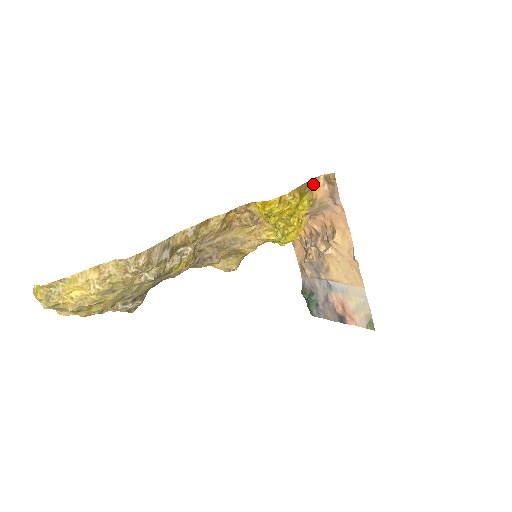
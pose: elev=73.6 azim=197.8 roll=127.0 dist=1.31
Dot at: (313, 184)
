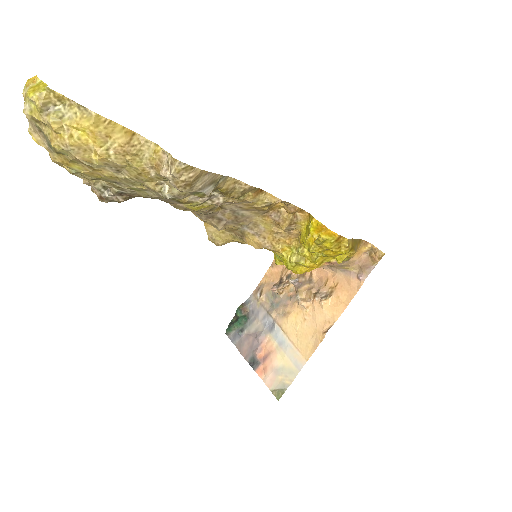
Dot at: (360, 245)
